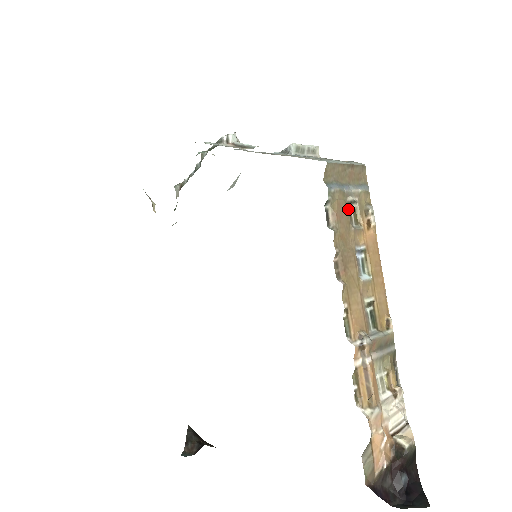
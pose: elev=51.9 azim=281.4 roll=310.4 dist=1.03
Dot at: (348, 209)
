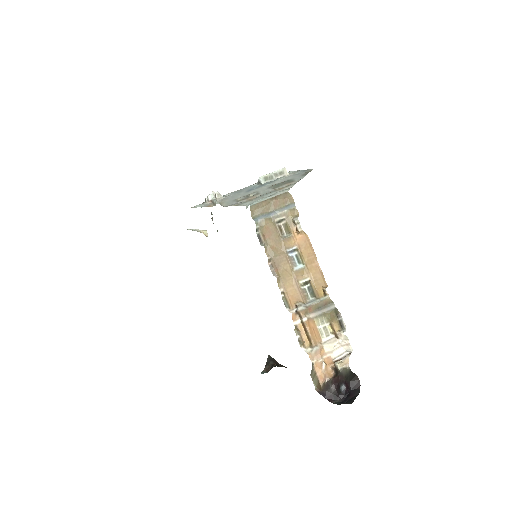
Dot at: (277, 227)
